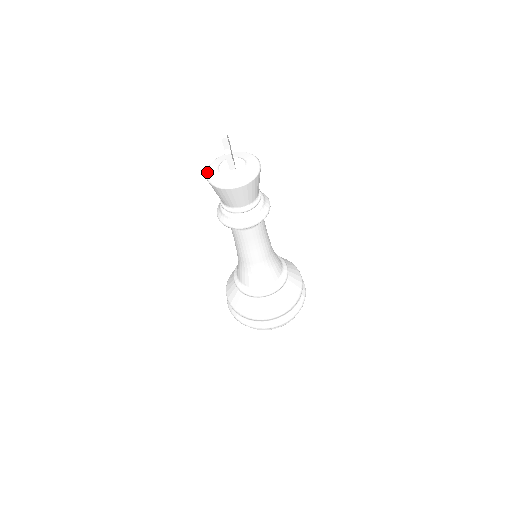
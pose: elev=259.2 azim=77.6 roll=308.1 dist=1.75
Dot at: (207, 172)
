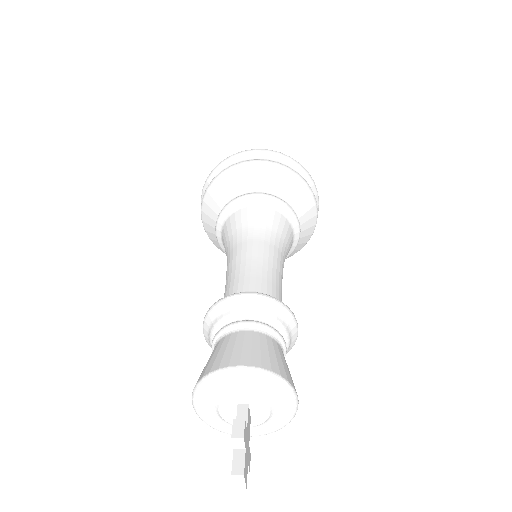
Dot at: (194, 406)
